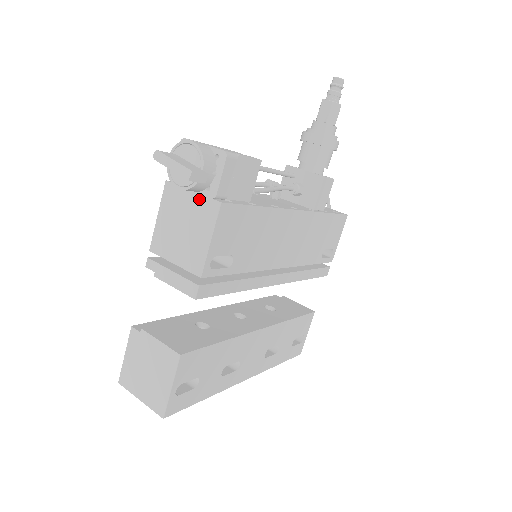
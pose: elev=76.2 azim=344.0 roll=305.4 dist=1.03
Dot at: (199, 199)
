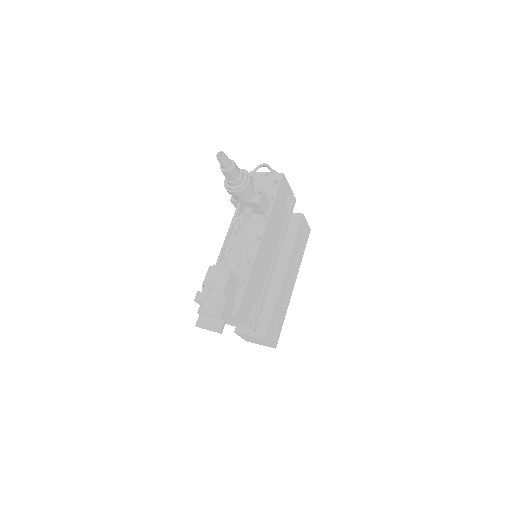
Dot at: (225, 314)
